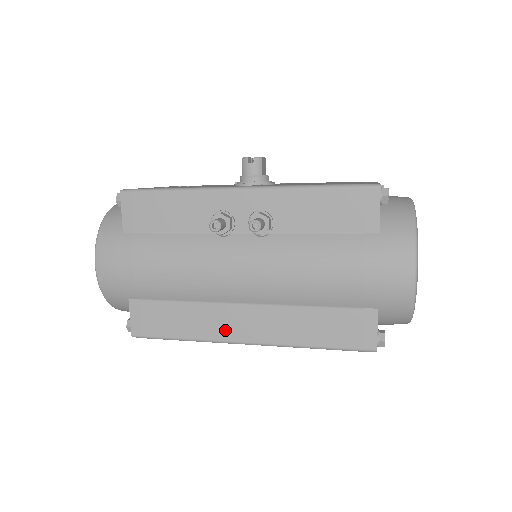
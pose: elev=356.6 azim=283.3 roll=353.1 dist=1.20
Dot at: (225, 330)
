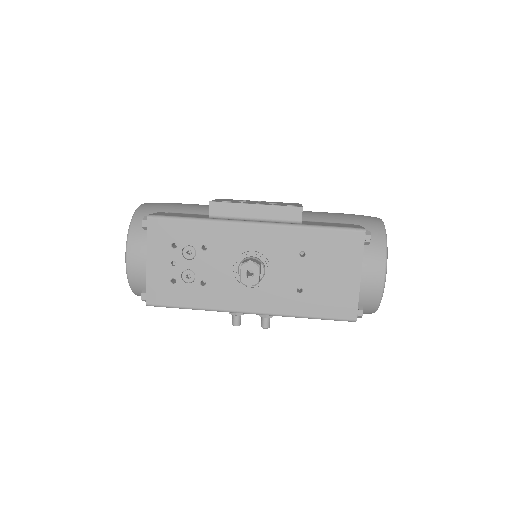
Dot at: occluded
